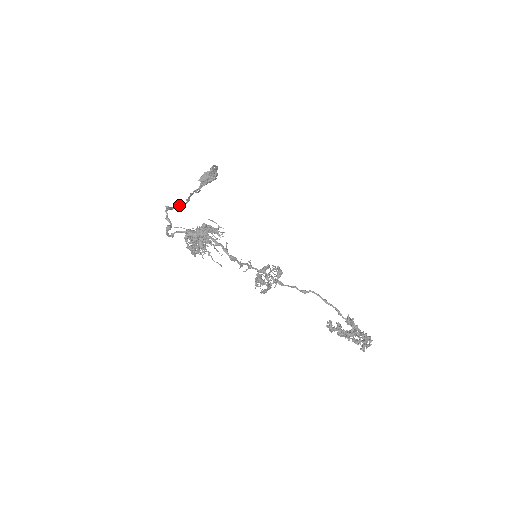
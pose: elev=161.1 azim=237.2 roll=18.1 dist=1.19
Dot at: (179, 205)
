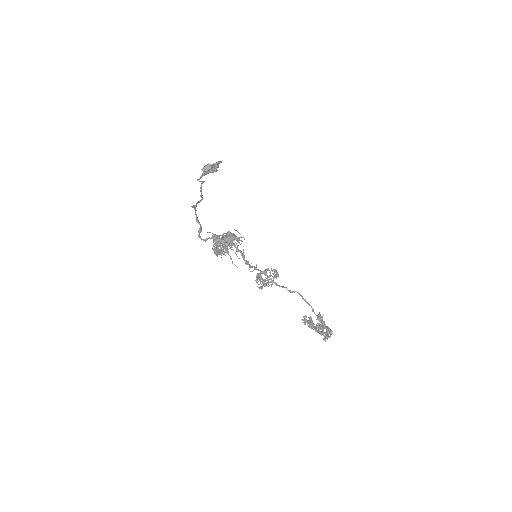
Dot at: (198, 202)
